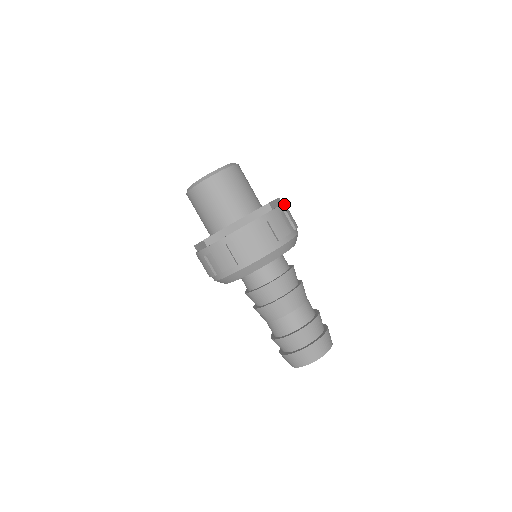
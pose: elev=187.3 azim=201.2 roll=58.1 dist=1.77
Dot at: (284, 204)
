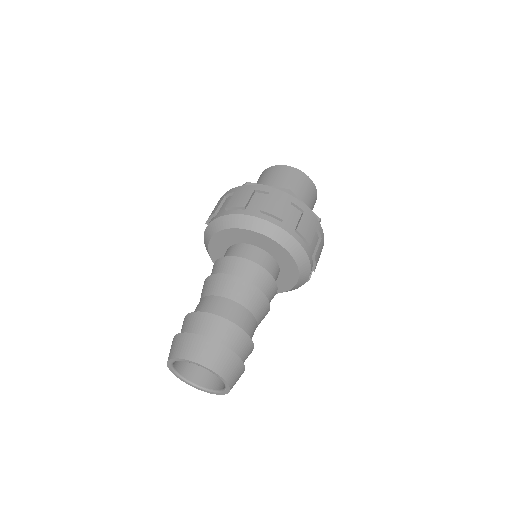
Dot at: (311, 212)
